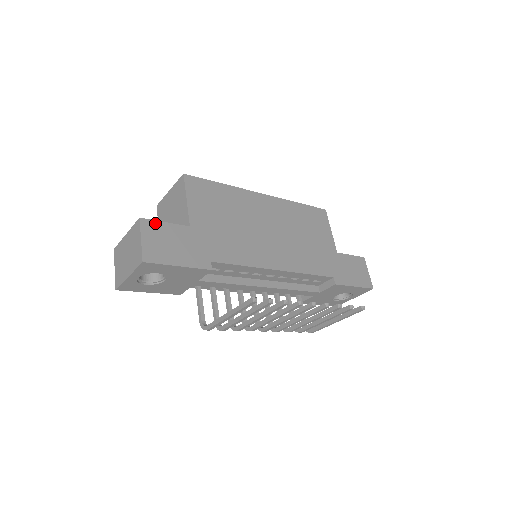
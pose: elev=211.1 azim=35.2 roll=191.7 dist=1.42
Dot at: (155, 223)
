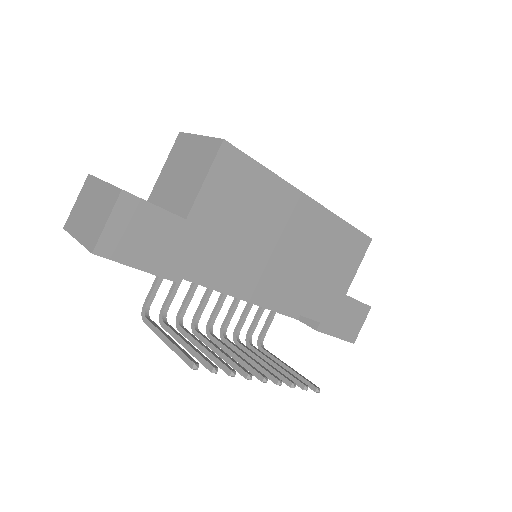
Dot at: (140, 203)
